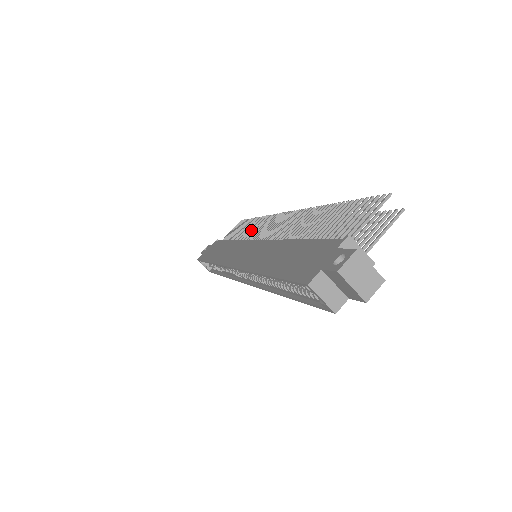
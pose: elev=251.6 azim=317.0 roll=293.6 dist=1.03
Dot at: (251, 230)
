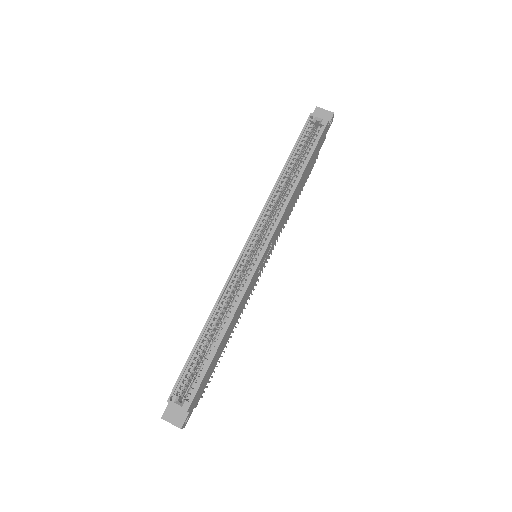
Dot at: occluded
